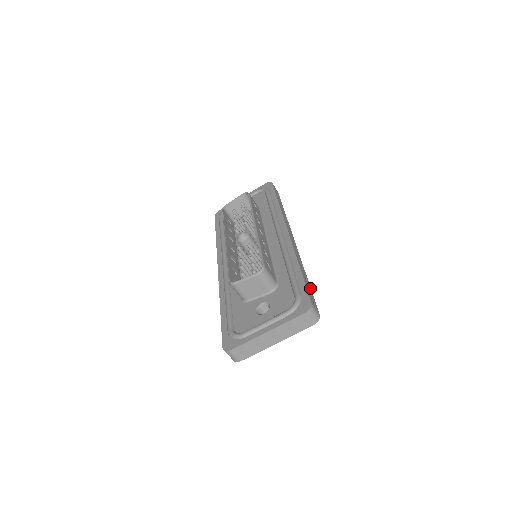
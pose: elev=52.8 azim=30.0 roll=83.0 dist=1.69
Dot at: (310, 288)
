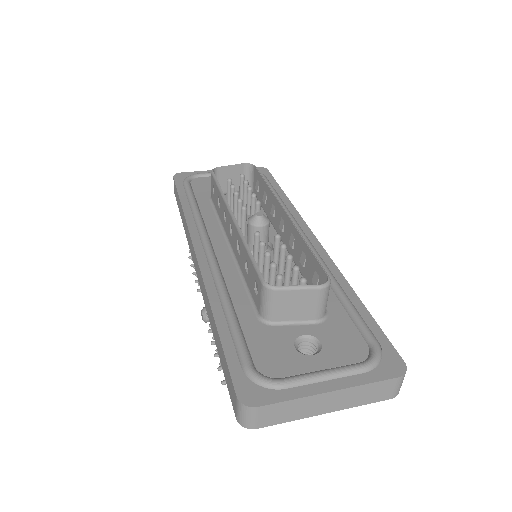
Dot at: occluded
